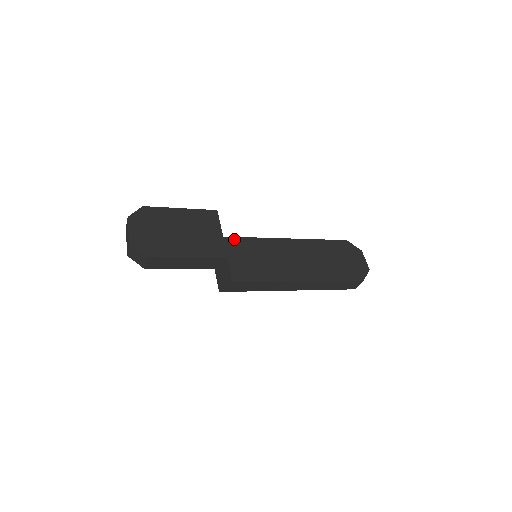
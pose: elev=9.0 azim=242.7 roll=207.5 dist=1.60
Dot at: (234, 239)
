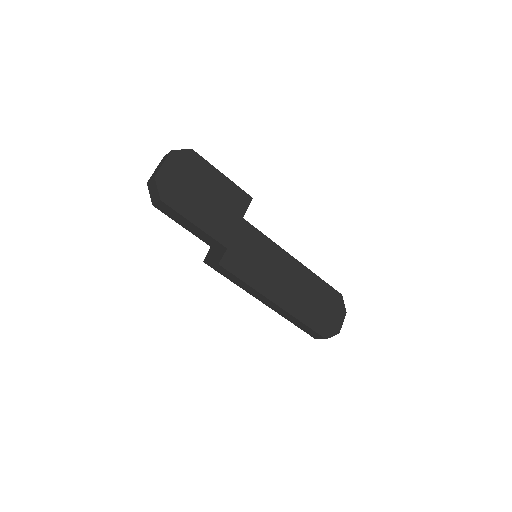
Dot at: (250, 227)
